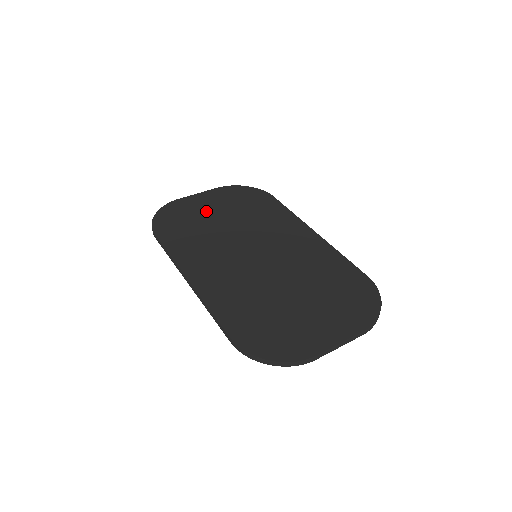
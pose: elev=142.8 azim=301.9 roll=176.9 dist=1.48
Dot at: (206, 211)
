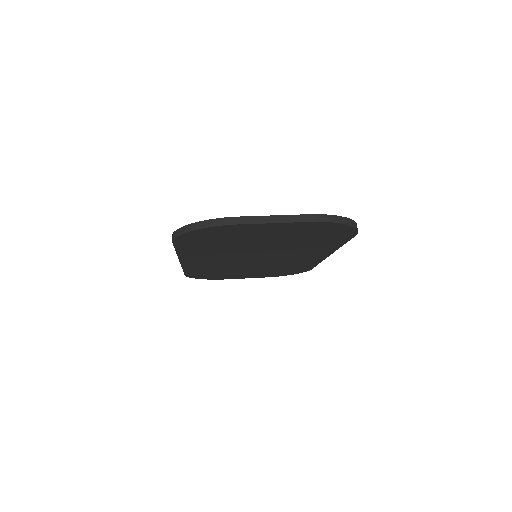
Dot at: occluded
